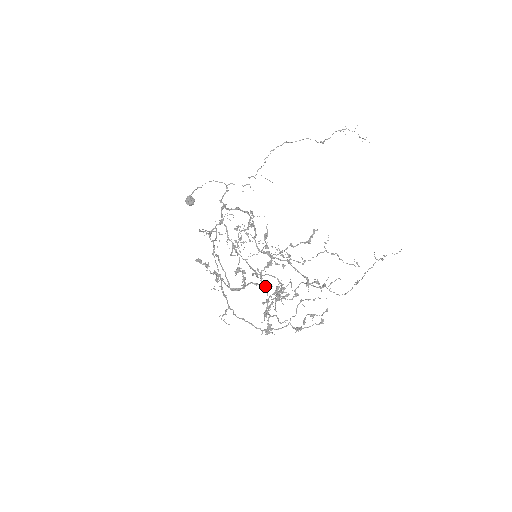
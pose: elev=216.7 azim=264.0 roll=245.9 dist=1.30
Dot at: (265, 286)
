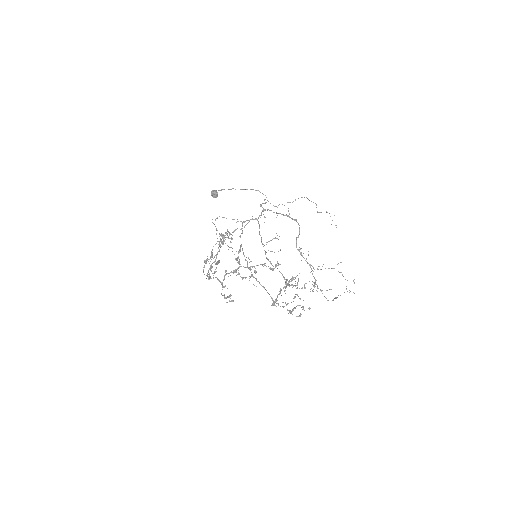
Dot at: (224, 286)
